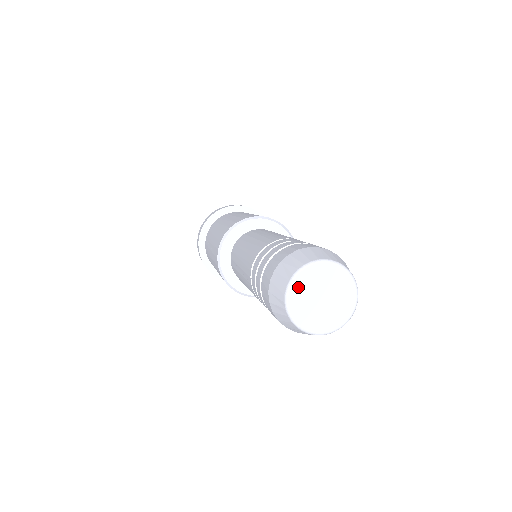
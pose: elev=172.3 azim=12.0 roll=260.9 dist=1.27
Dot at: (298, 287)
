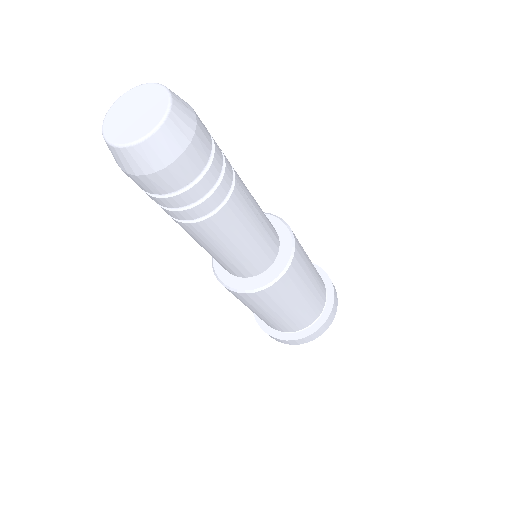
Dot at: (117, 107)
